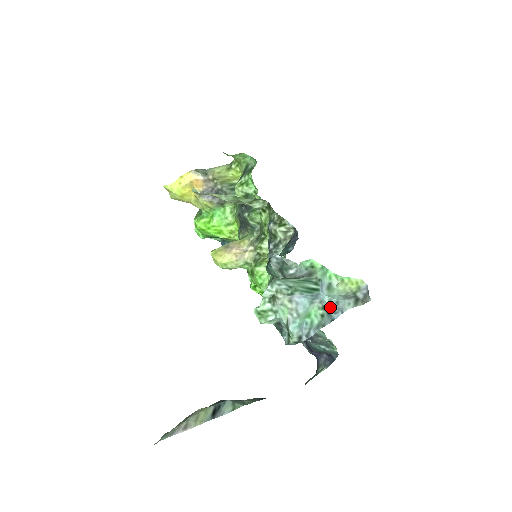
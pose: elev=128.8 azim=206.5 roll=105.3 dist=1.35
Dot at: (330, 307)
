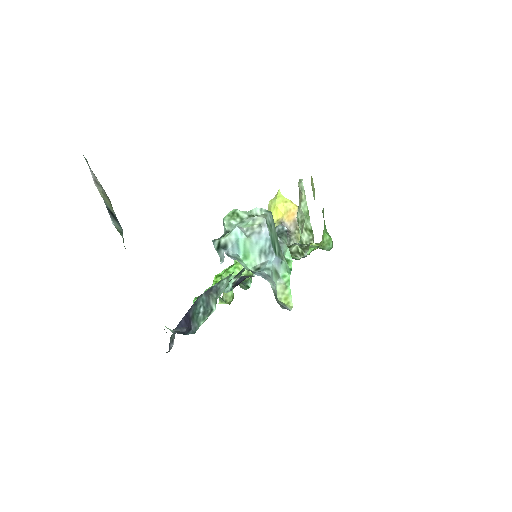
Dot at: (262, 271)
